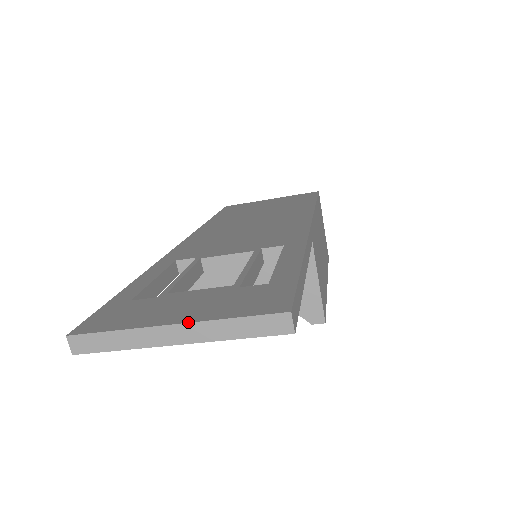
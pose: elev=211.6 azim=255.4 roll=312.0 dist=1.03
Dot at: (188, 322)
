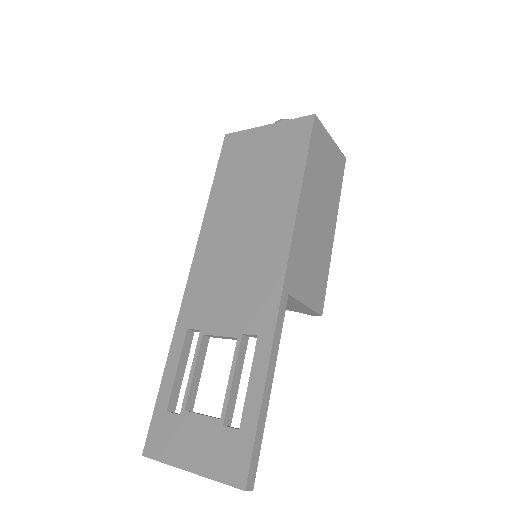
Dot at: occluded
